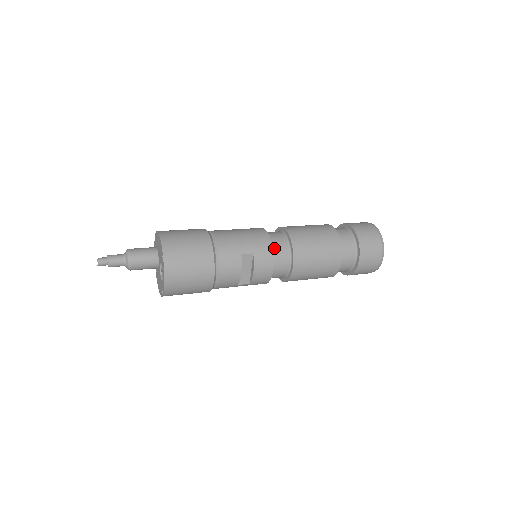
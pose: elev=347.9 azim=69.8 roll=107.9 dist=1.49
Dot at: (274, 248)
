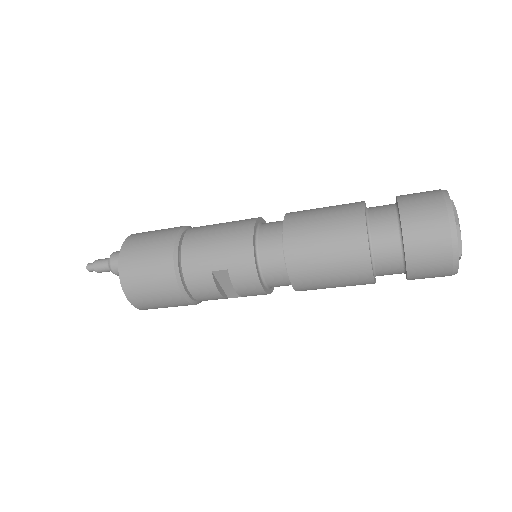
Dot at: (261, 257)
